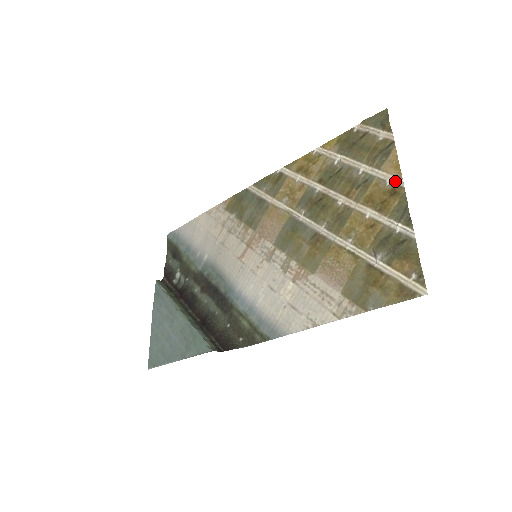
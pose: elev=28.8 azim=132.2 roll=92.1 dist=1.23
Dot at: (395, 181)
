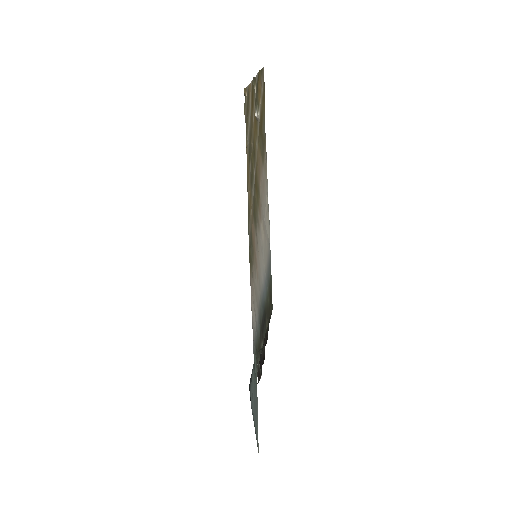
Dot at: (251, 89)
